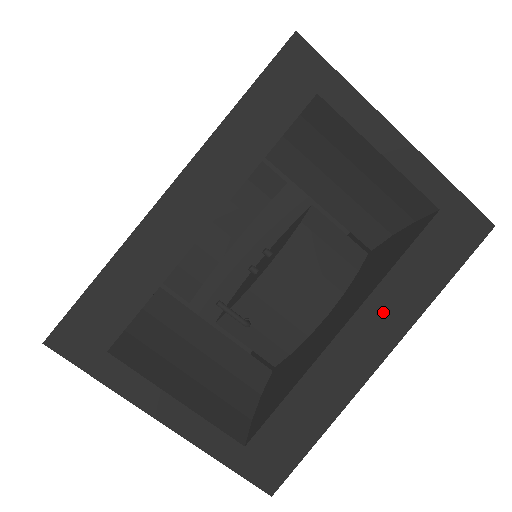
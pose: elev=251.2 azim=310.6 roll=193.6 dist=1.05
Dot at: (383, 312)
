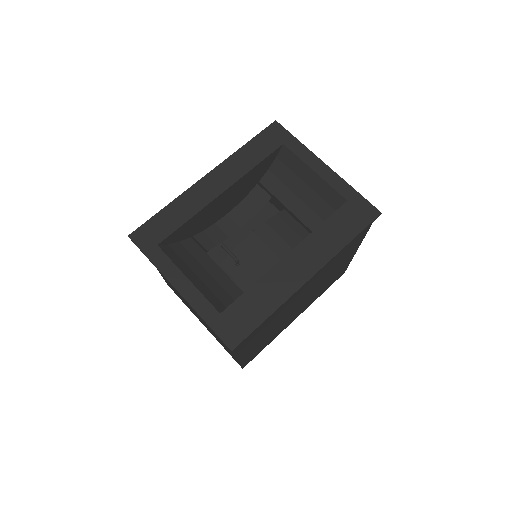
Dot at: (312, 249)
